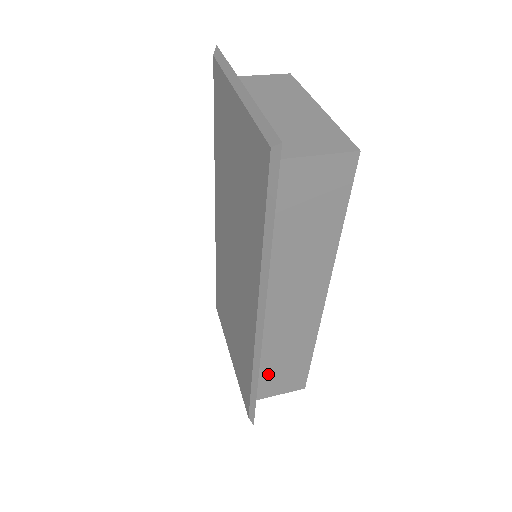
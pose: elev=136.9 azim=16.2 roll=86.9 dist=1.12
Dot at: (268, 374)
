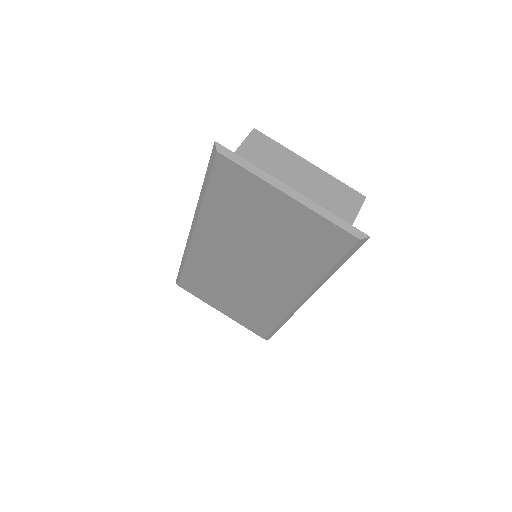
Dot at: occluded
